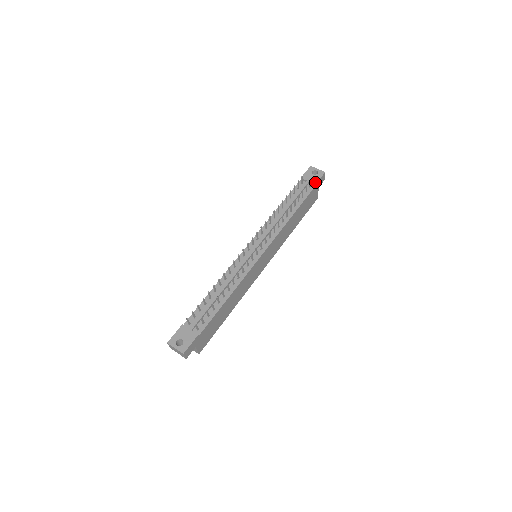
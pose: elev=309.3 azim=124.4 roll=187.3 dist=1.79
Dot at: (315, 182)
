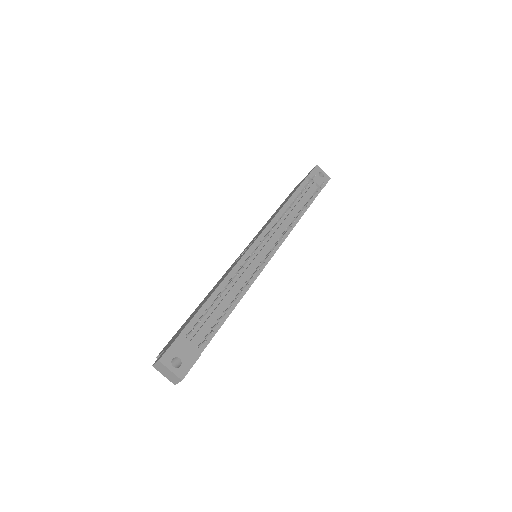
Dot at: (322, 186)
